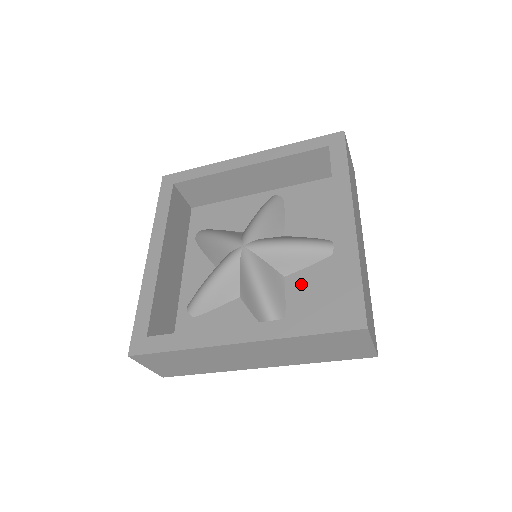
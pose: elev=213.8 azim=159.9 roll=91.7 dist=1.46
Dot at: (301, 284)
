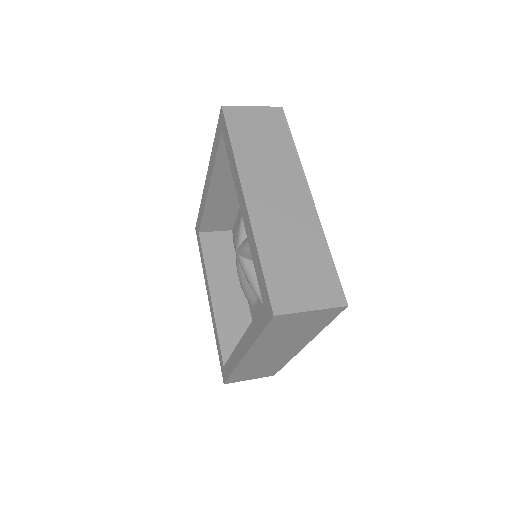
Dot at: occluded
